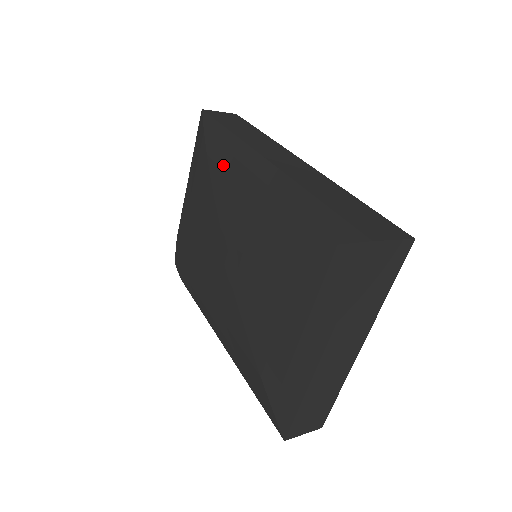
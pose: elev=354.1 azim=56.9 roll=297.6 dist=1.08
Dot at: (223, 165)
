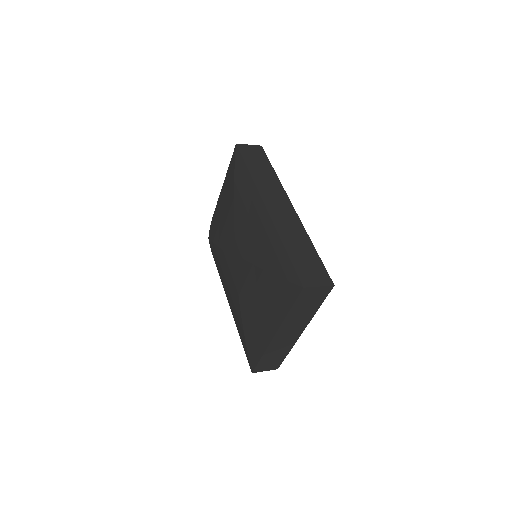
Dot at: (242, 195)
